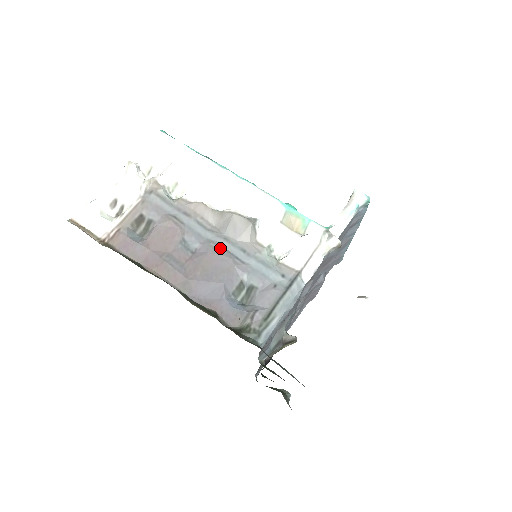
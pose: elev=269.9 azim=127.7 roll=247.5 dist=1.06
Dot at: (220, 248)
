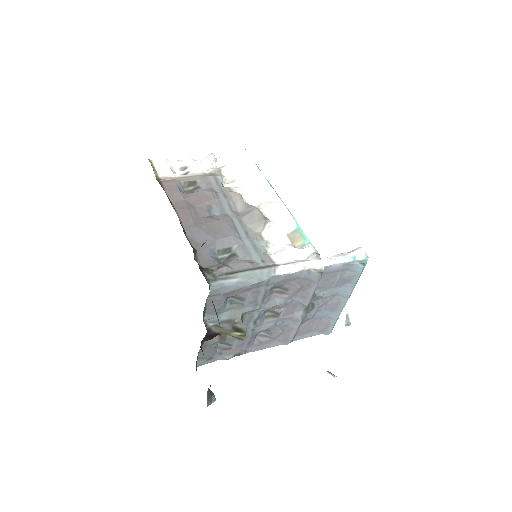
Dot at: (231, 222)
